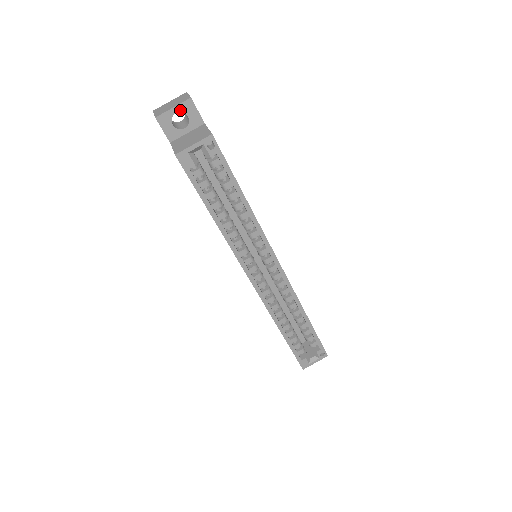
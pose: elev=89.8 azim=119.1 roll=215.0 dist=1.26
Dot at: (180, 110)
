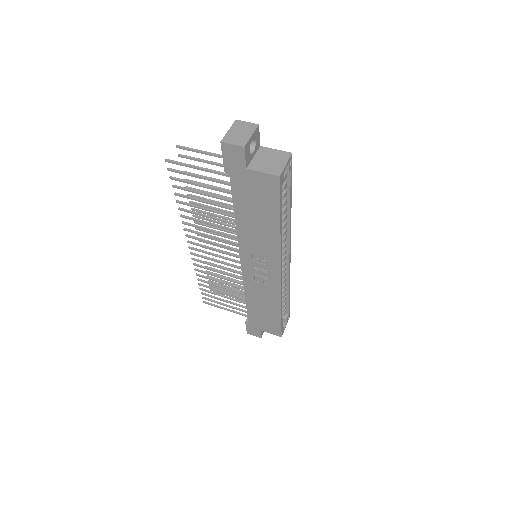
Dot at: (254, 137)
